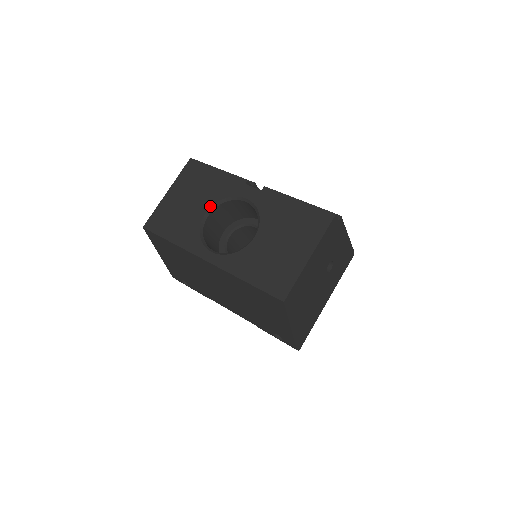
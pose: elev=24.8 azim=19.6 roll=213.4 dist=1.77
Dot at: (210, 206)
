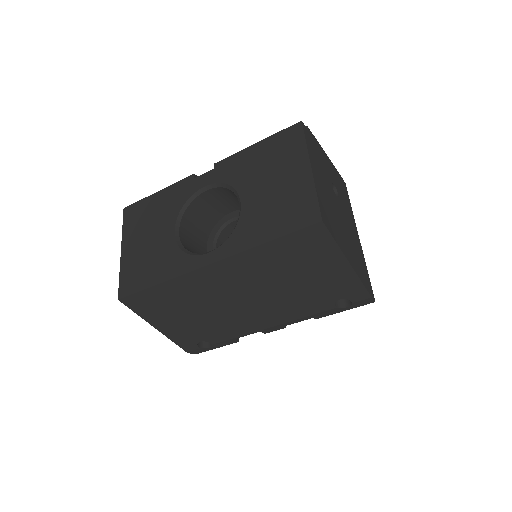
Dot at: (174, 222)
